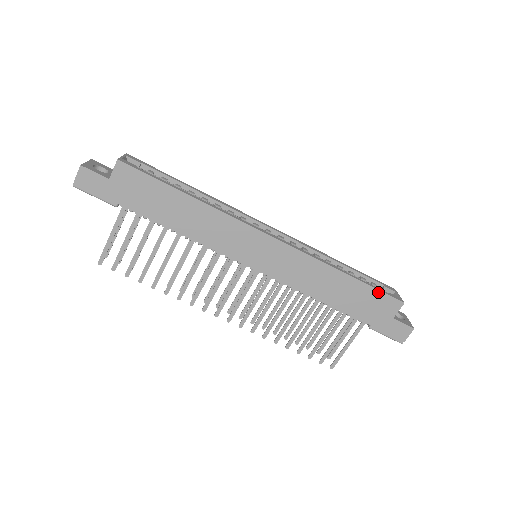
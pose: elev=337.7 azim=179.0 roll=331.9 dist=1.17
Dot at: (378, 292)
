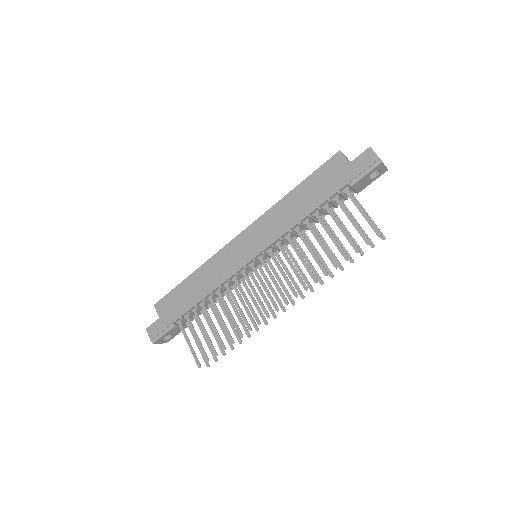
Dot at: (319, 170)
